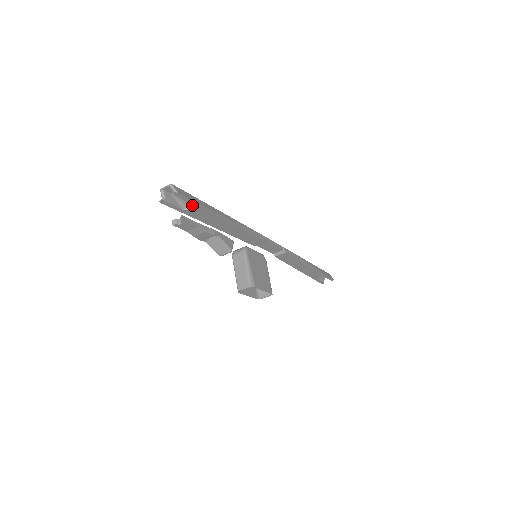
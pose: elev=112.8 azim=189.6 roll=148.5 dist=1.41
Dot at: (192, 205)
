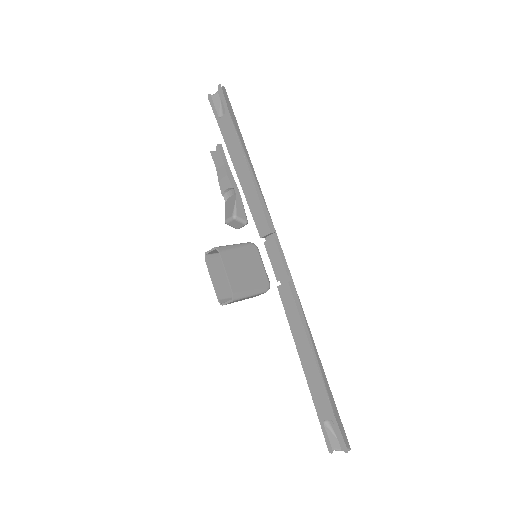
Dot at: (226, 112)
